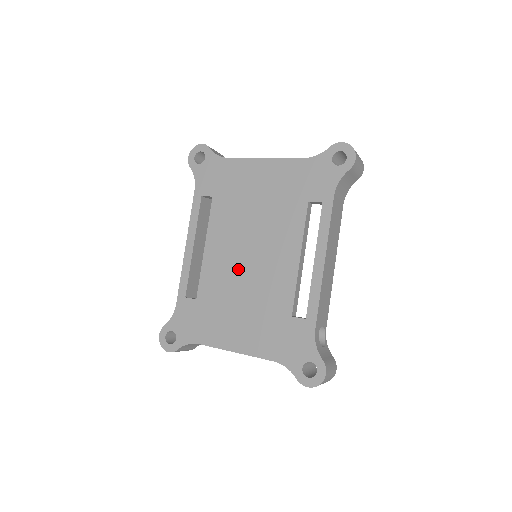
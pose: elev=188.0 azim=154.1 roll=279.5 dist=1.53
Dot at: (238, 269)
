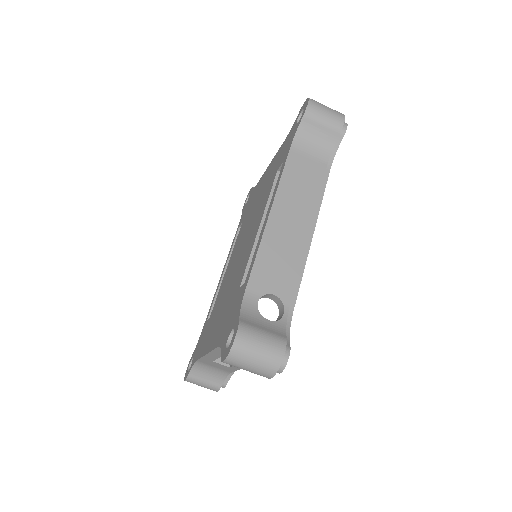
Dot at: (233, 269)
